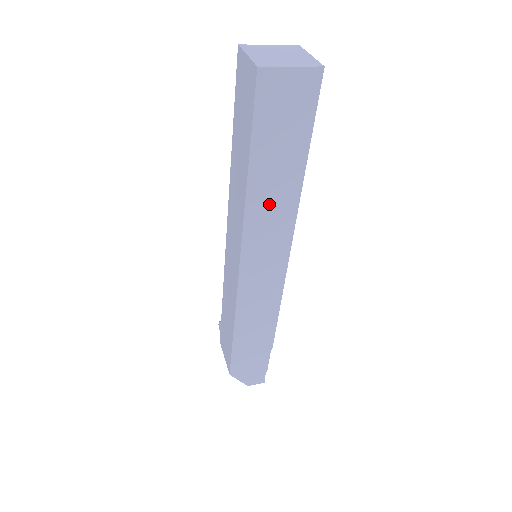
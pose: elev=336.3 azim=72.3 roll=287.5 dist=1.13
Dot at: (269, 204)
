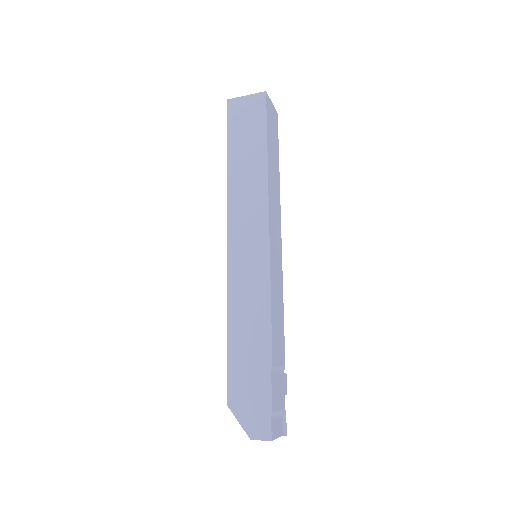
Dot at: (245, 183)
